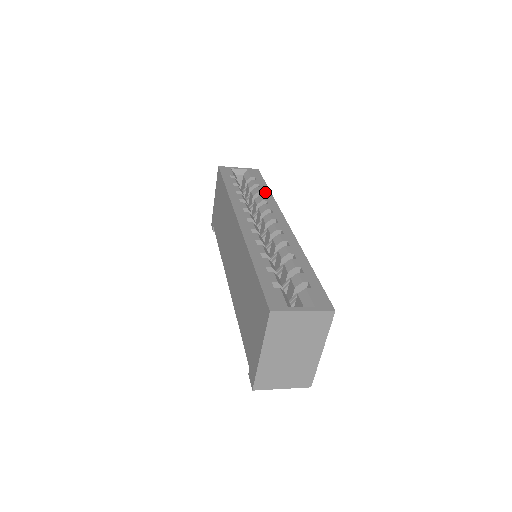
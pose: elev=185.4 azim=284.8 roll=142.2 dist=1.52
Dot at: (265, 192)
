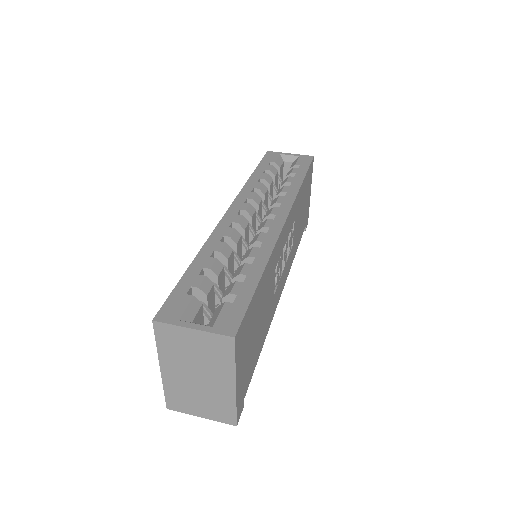
Dot at: (294, 182)
